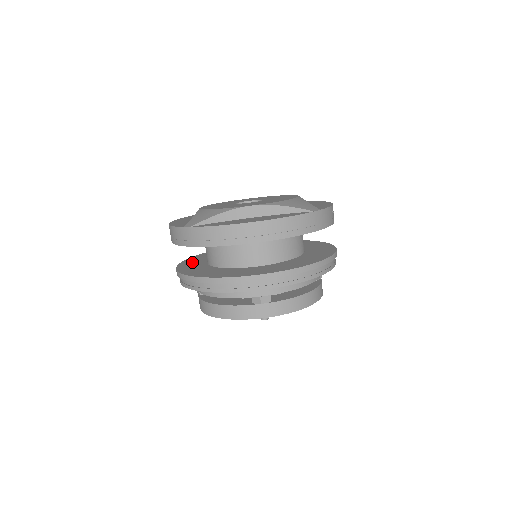
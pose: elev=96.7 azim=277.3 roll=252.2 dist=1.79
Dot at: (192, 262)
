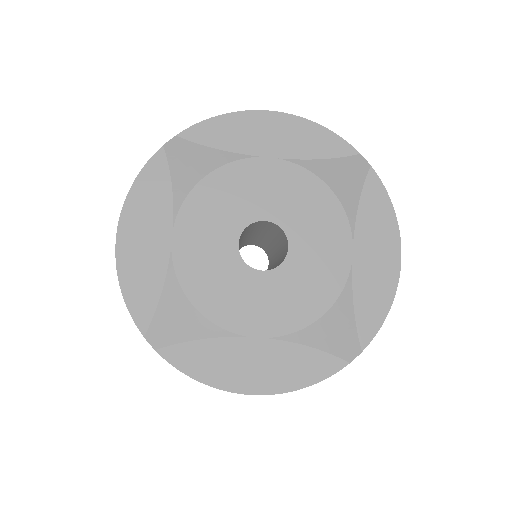
Dot at: occluded
